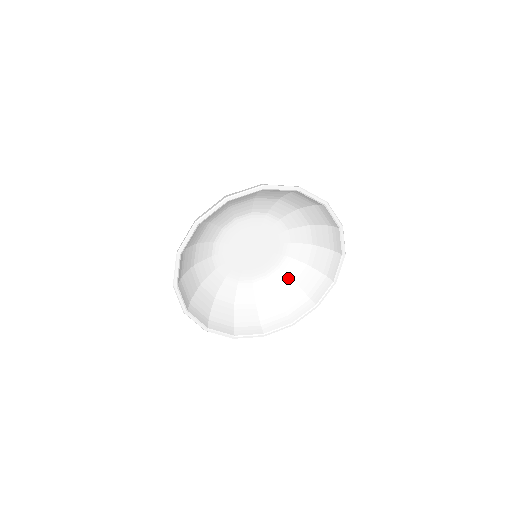
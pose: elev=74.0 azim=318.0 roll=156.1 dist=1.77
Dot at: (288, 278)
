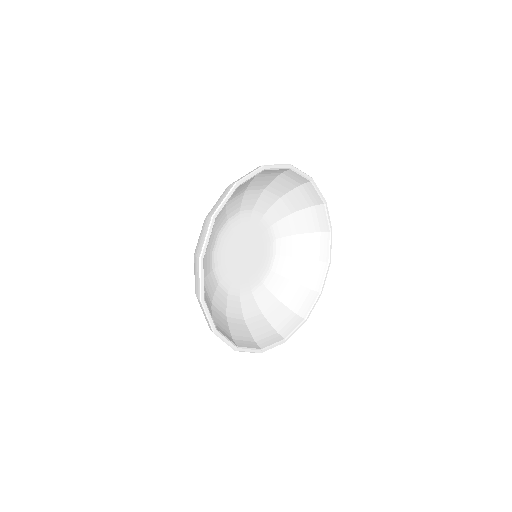
Dot at: (282, 278)
